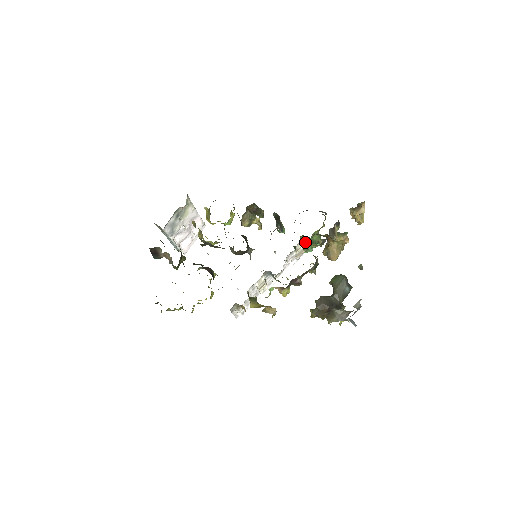
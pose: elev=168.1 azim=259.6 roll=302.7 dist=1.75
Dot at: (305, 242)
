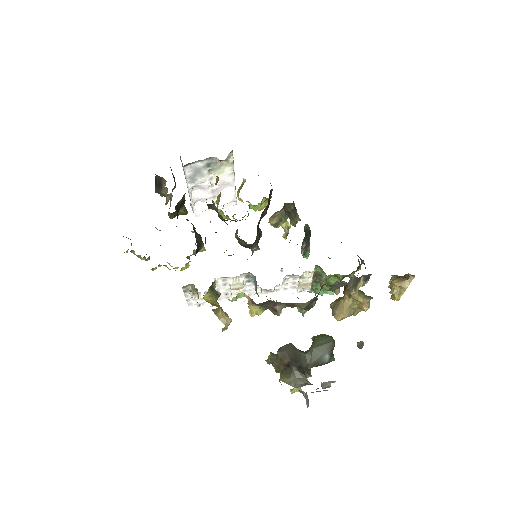
Dot at: (318, 277)
